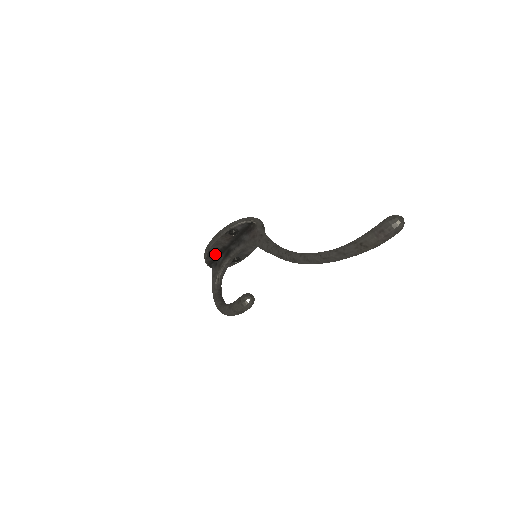
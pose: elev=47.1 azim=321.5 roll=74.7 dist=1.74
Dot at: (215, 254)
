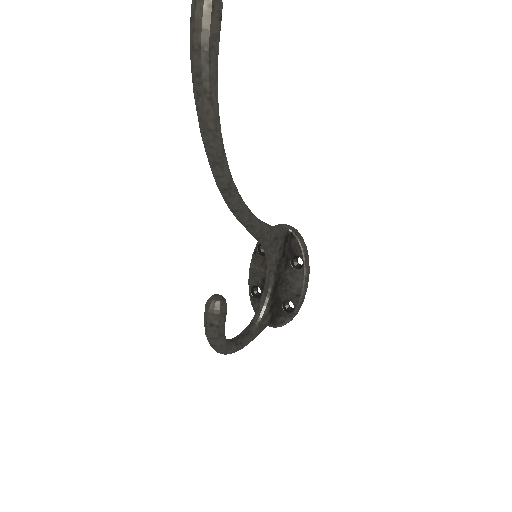
Dot at: (260, 296)
